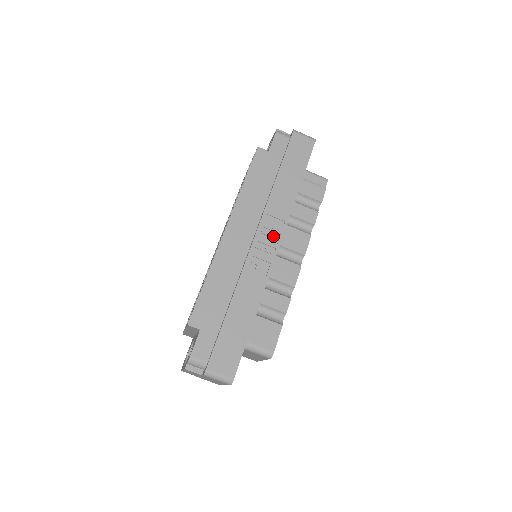
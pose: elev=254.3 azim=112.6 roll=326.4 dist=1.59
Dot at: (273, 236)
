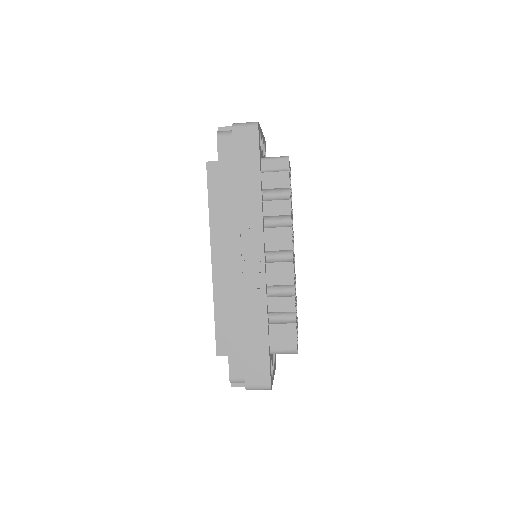
Dot at: (255, 248)
